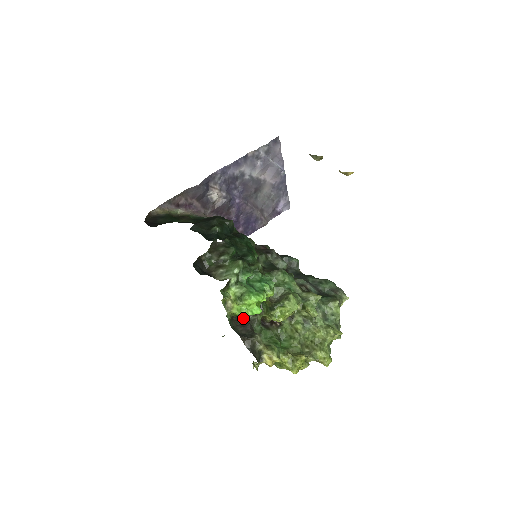
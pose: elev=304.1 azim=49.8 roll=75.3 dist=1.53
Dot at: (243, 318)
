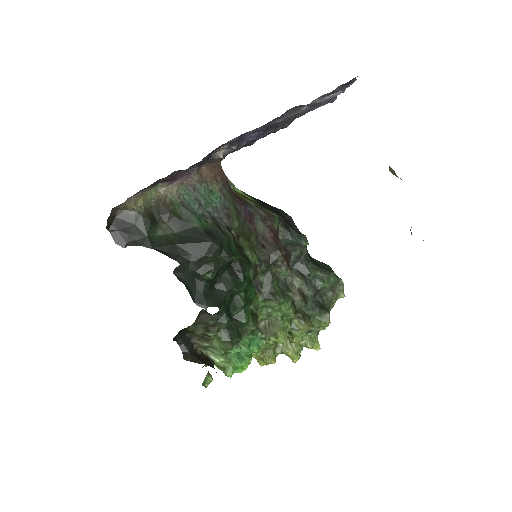
Dot at: occluded
